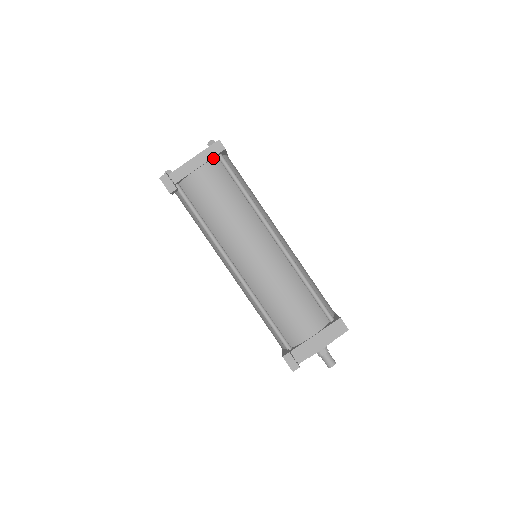
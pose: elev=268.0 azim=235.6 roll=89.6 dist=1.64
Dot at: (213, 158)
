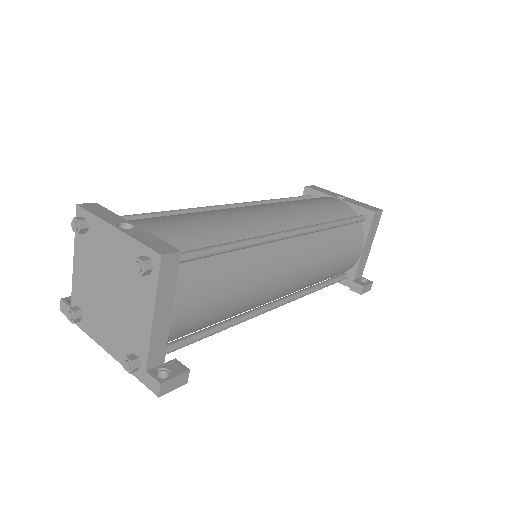
Dot at: occluded
